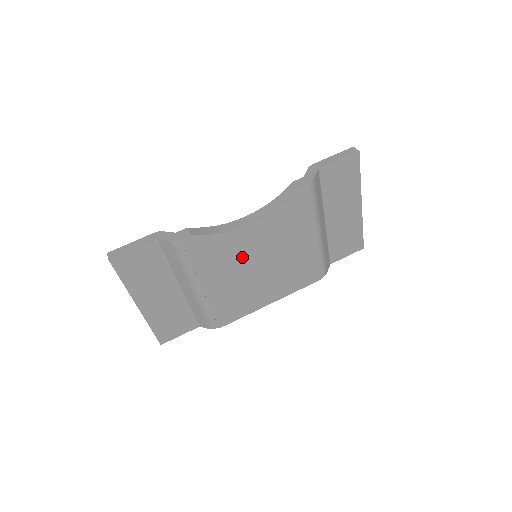
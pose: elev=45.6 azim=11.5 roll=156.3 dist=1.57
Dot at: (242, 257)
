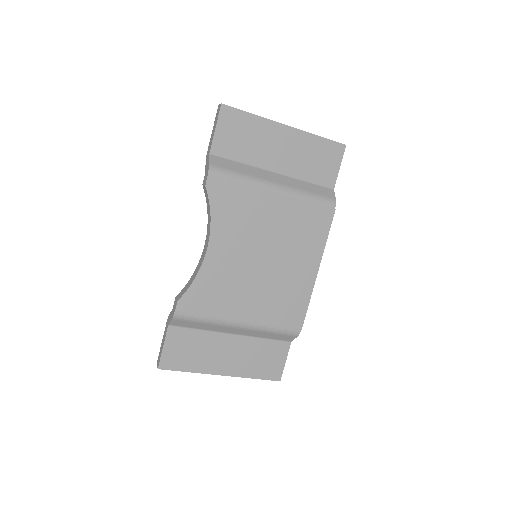
Dot at: (238, 271)
